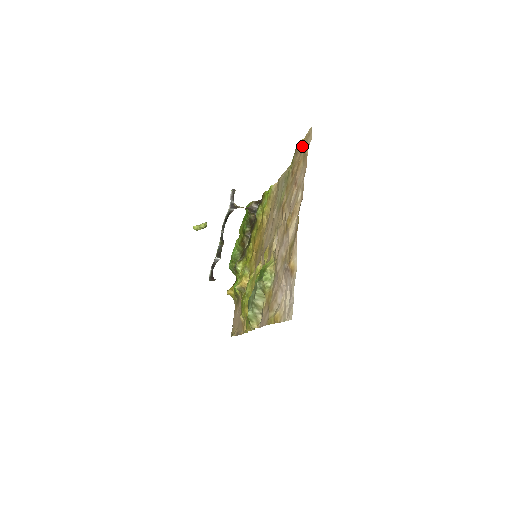
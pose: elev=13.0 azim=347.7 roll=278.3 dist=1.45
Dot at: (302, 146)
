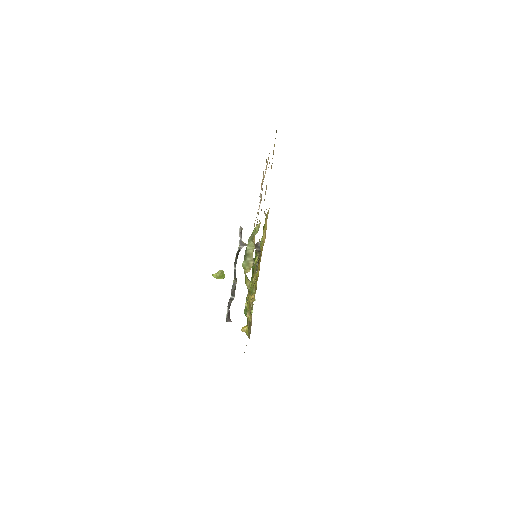
Dot at: (274, 146)
